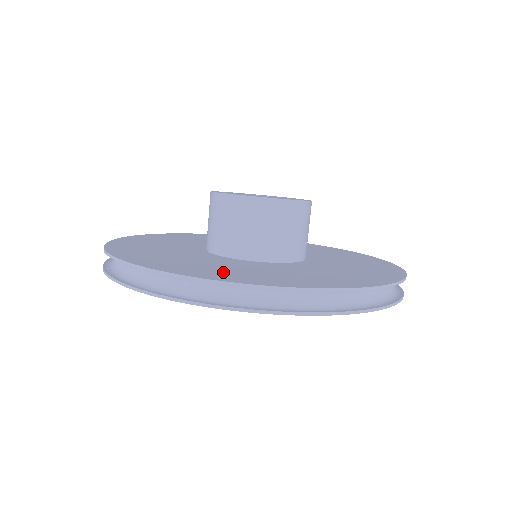
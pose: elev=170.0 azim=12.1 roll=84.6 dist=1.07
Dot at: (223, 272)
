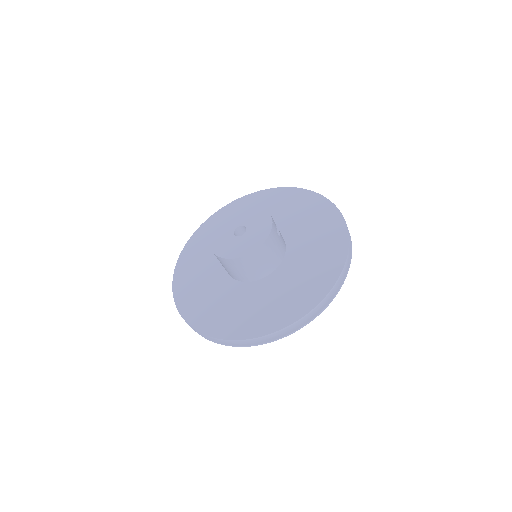
Dot at: (229, 320)
